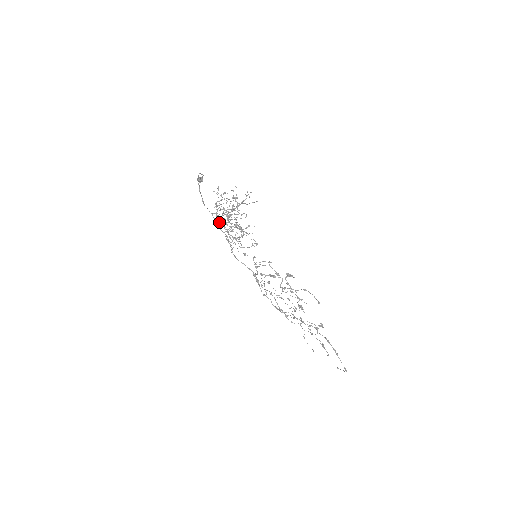
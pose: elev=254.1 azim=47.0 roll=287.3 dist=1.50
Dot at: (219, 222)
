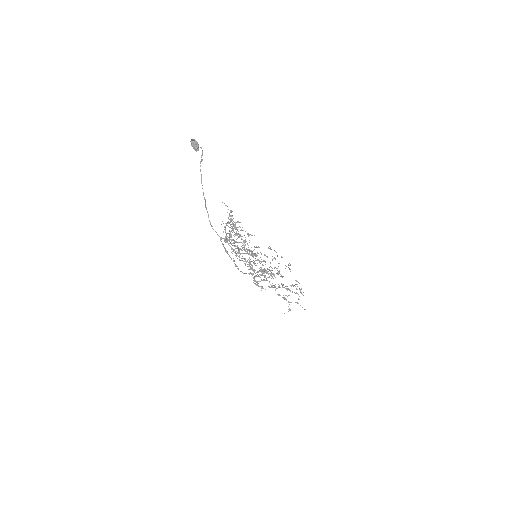
Dot at: occluded
